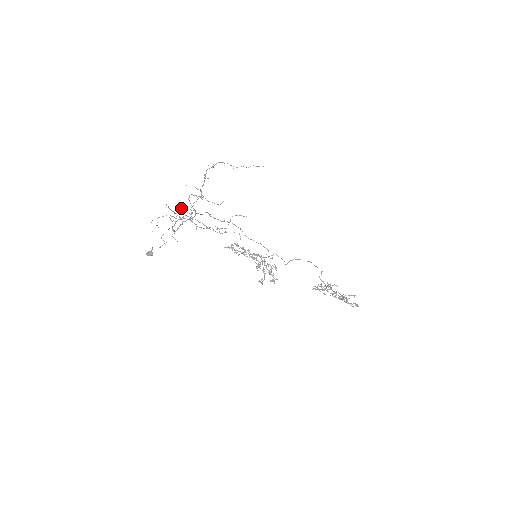
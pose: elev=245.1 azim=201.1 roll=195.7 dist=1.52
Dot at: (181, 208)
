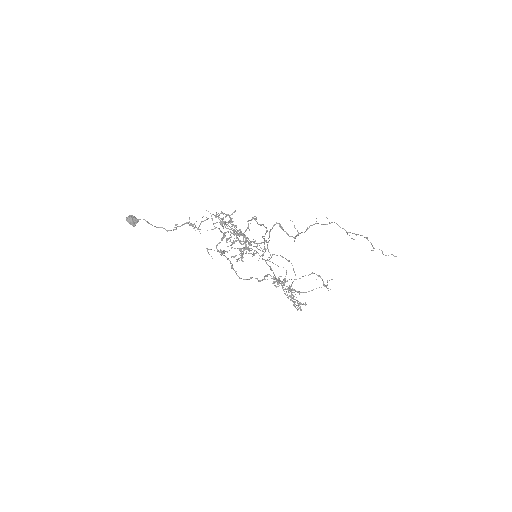
Dot at: occluded
